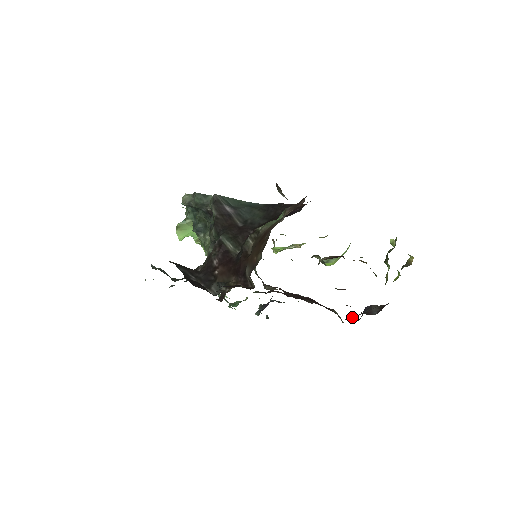
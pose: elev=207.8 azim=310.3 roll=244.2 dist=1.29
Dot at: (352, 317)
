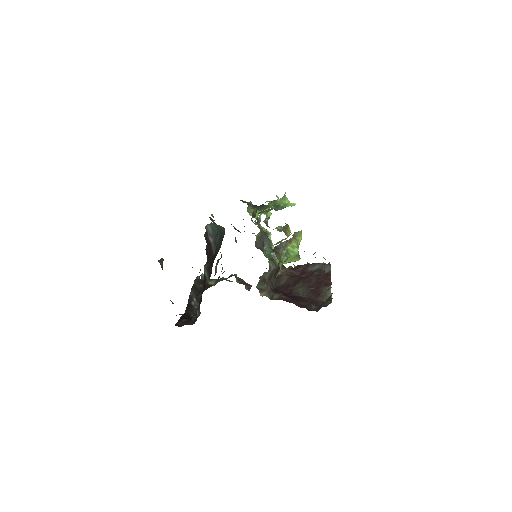
Dot at: occluded
